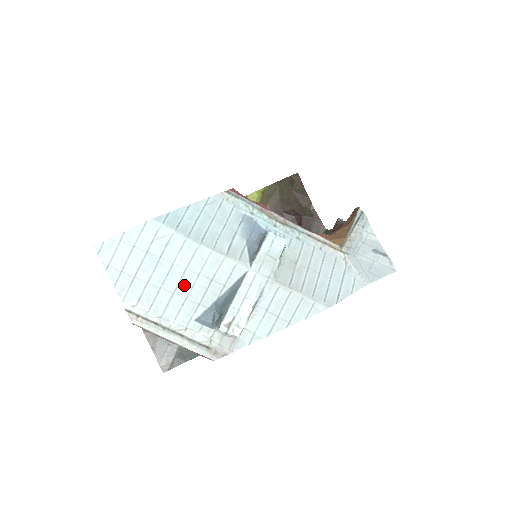
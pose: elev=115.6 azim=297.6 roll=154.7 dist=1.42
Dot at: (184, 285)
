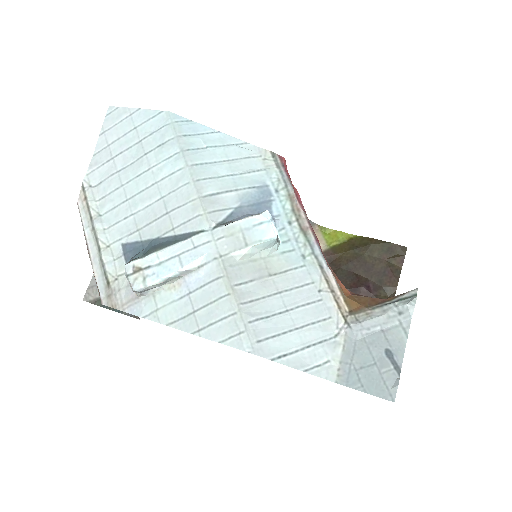
Dot at: (142, 198)
